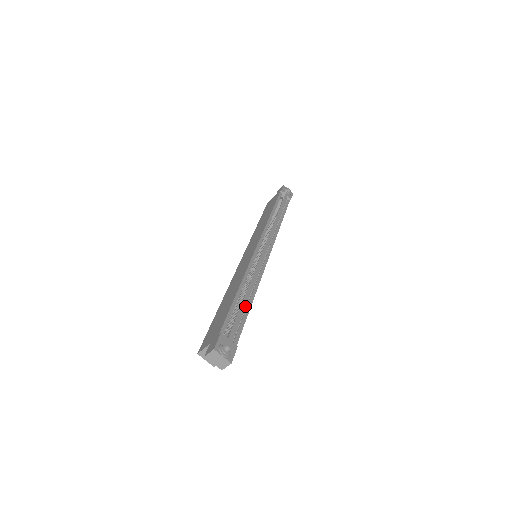
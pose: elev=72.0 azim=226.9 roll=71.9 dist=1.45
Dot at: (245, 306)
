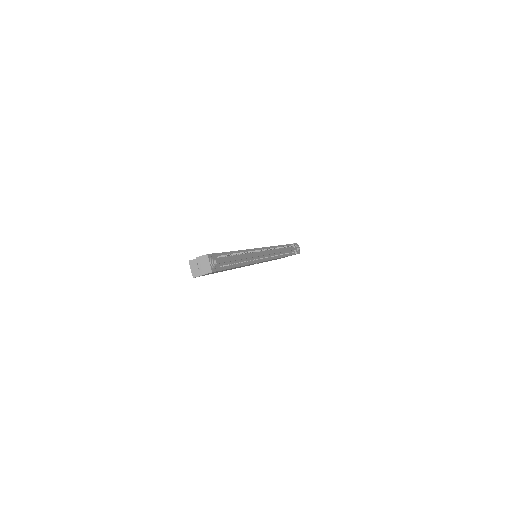
Dot at: (236, 262)
